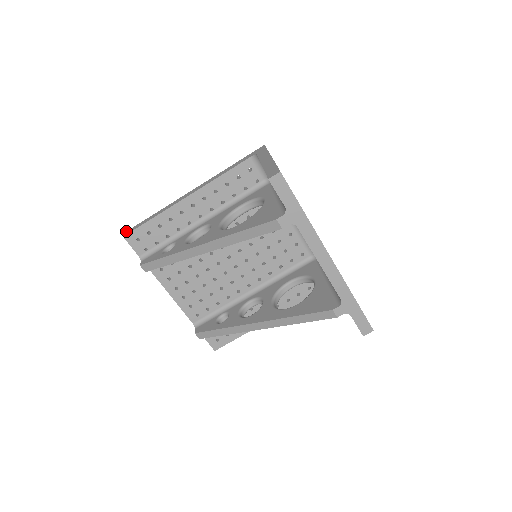
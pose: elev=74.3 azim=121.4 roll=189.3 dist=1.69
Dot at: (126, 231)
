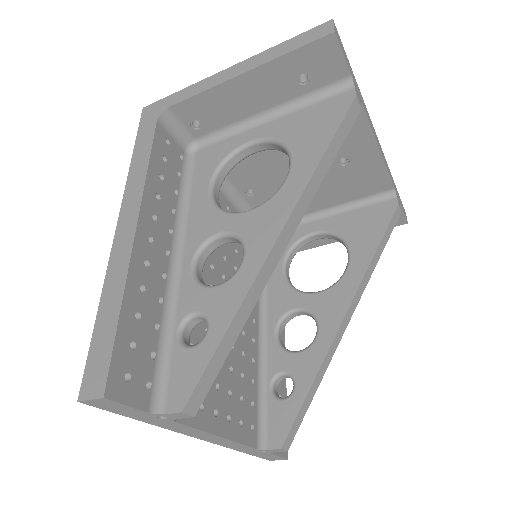
Dot at: occluded
